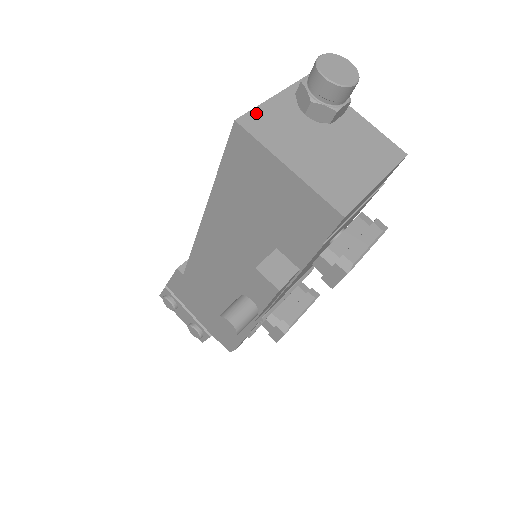
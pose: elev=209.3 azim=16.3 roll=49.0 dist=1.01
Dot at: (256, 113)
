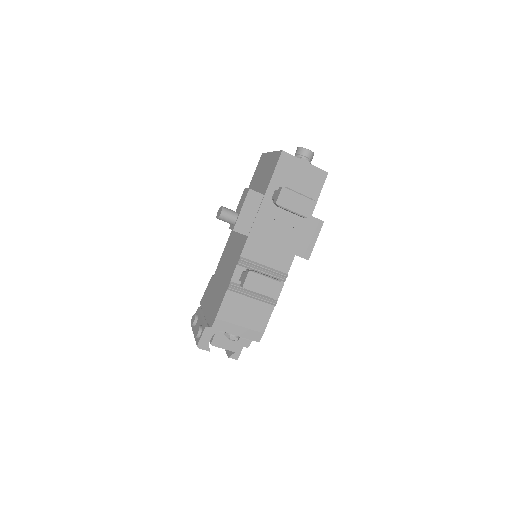
Dot at: occluded
